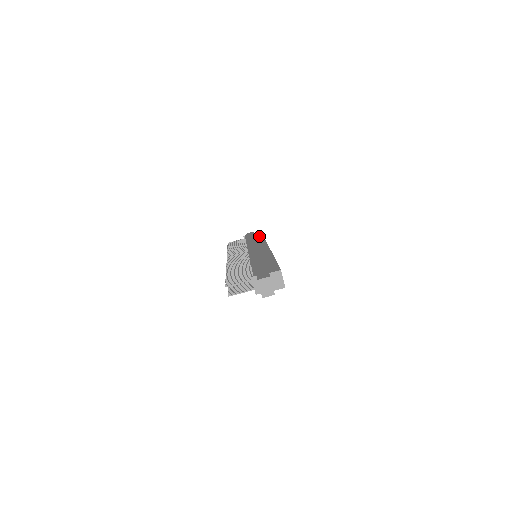
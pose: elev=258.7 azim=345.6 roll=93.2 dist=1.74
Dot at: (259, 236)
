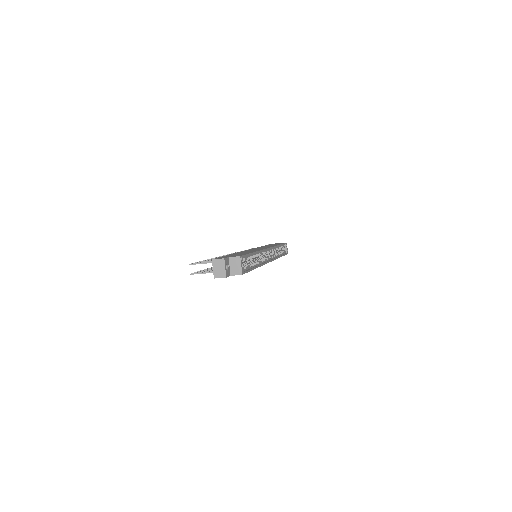
Dot at: (277, 244)
